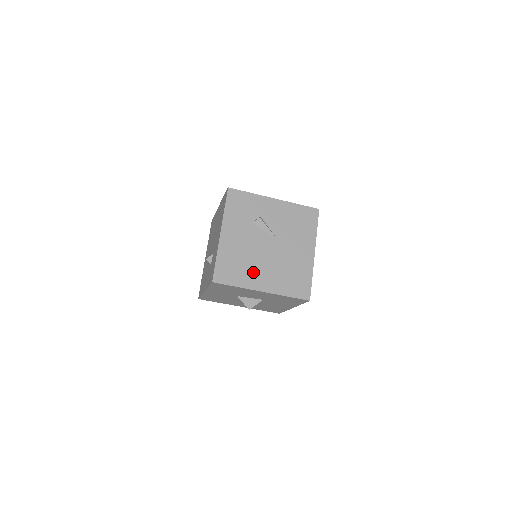
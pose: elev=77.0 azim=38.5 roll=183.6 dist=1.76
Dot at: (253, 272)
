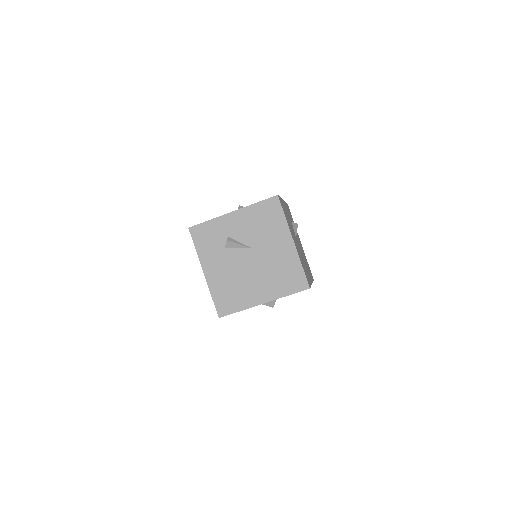
Dot at: (247, 291)
